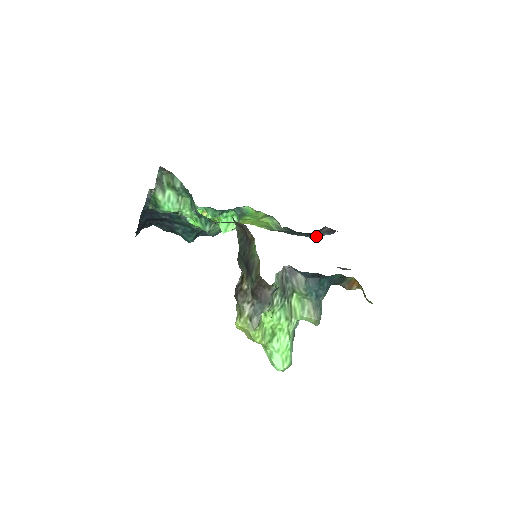
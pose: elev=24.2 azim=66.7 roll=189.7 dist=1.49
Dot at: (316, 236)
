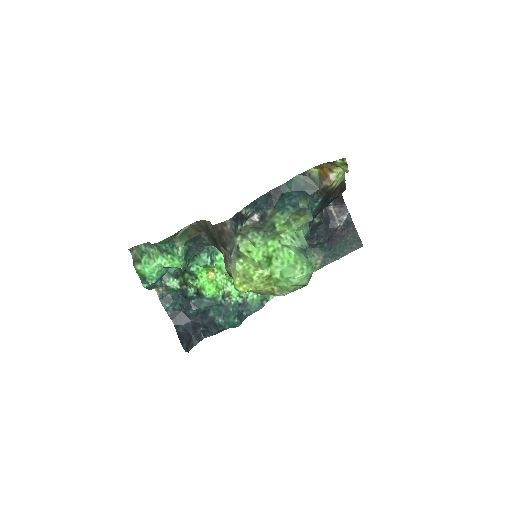
Dot at: (358, 239)
